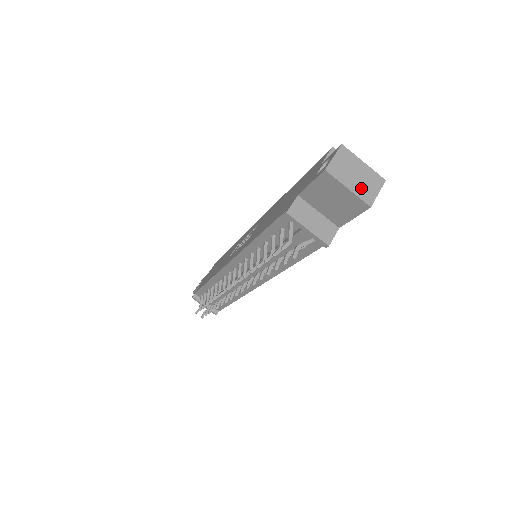
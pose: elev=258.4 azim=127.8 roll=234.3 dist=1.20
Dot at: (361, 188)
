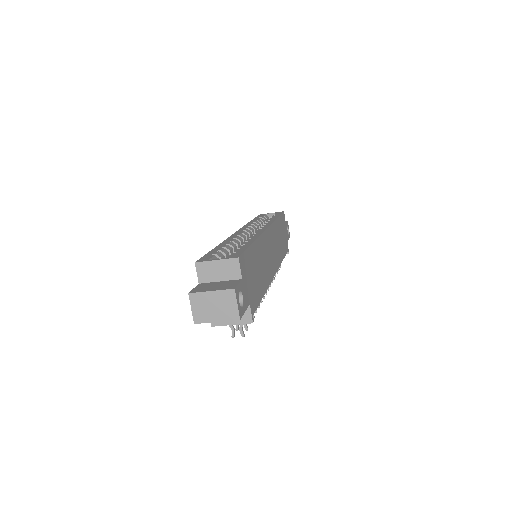
Dot at: (224, 313)
